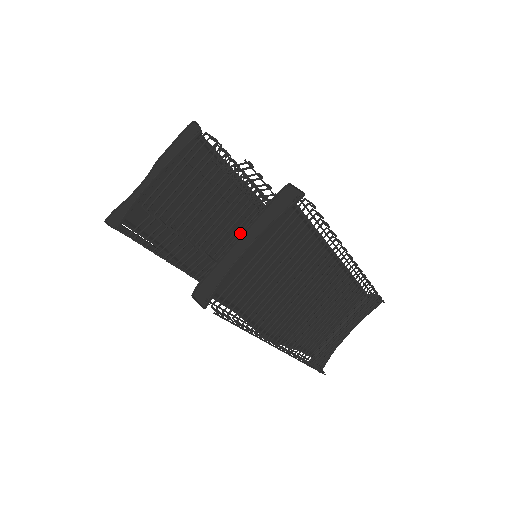
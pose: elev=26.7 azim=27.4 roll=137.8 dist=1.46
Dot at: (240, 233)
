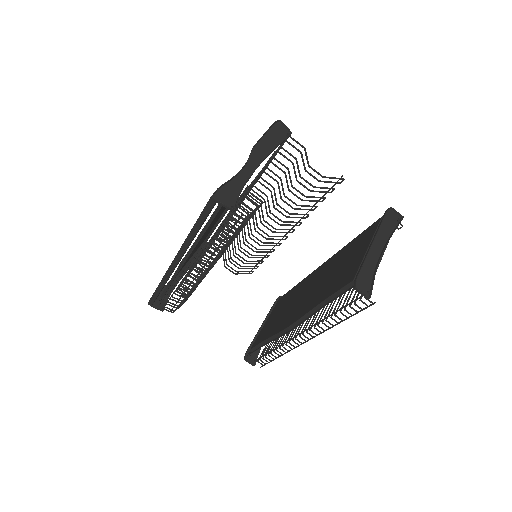
Dot at: (208, 230)
